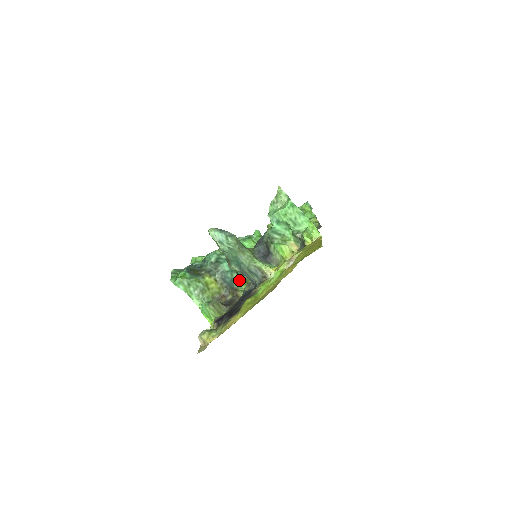
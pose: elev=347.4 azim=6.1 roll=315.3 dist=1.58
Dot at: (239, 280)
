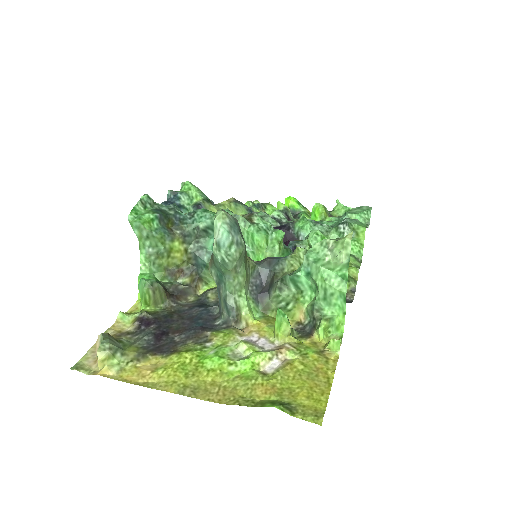
Dot at: occluded
